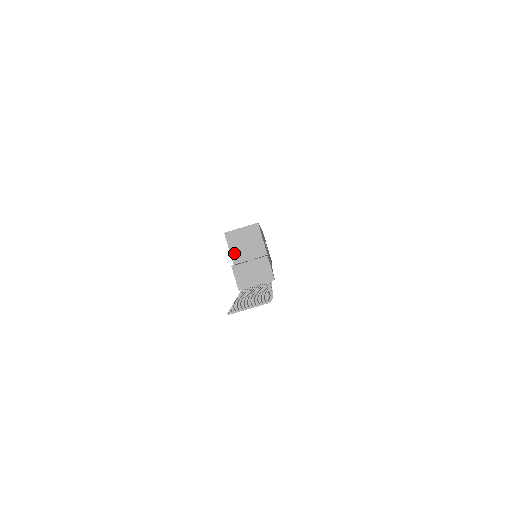
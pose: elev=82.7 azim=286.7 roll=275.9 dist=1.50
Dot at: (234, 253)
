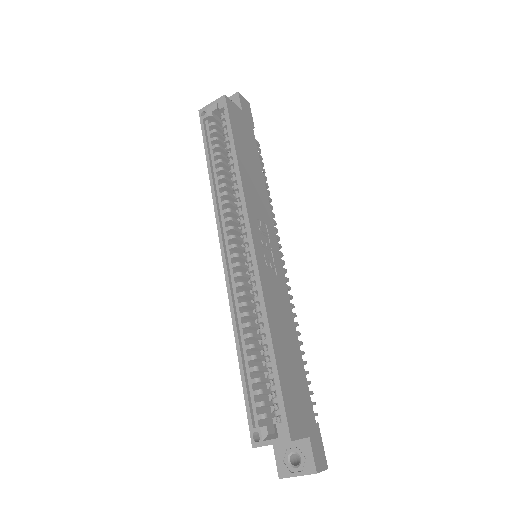
Dot at: occluded
